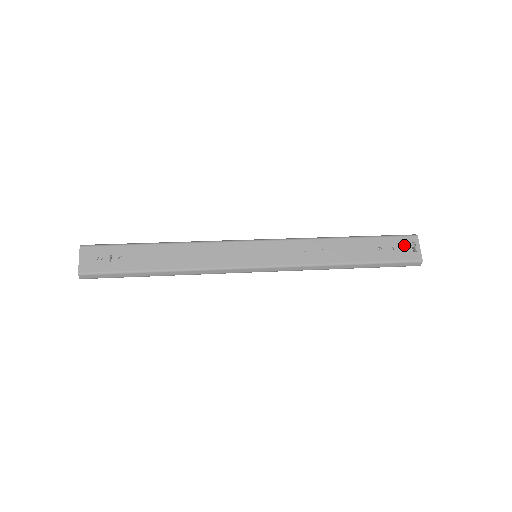
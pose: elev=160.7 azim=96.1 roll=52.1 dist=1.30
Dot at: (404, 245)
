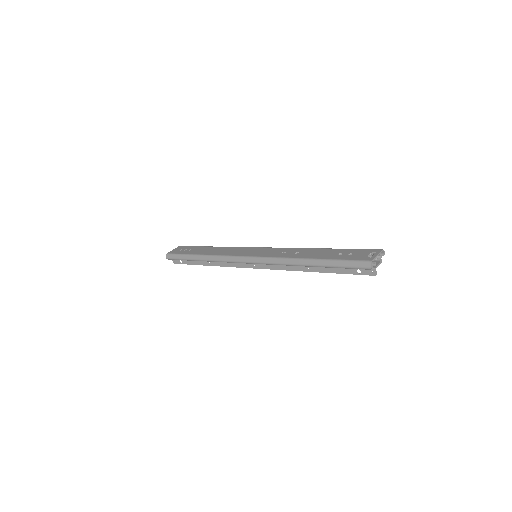
Dot at: (364, 253)
